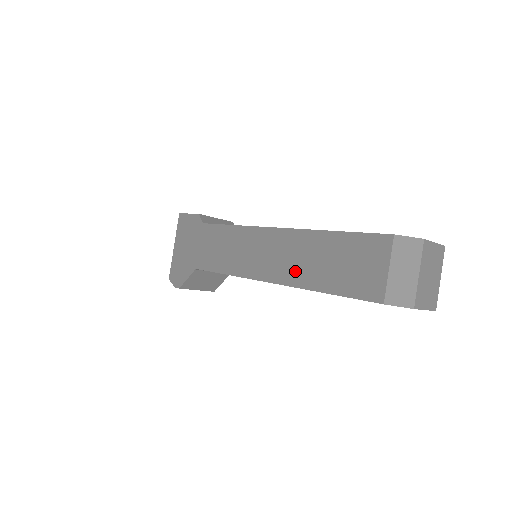
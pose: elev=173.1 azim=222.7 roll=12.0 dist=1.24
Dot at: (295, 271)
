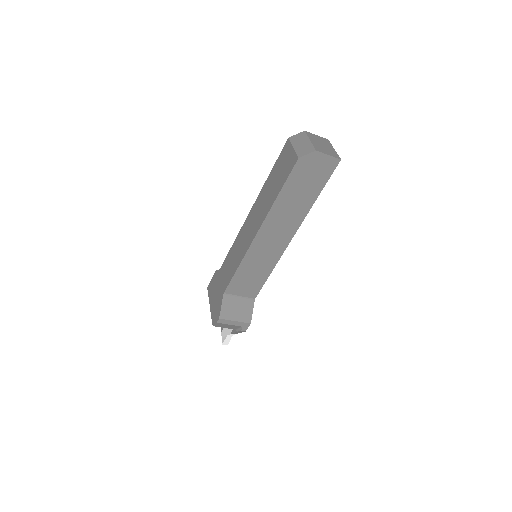
Dot at: (264, 210)
